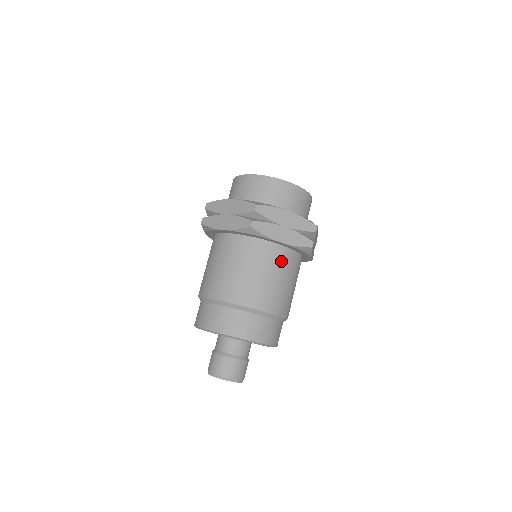
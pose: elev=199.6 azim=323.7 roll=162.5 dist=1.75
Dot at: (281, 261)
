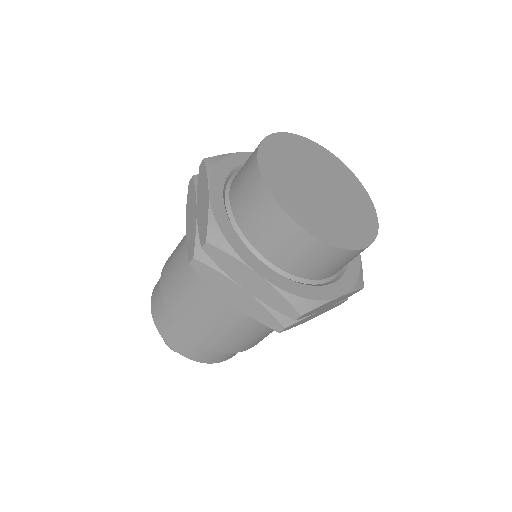
Dot at: occluded
